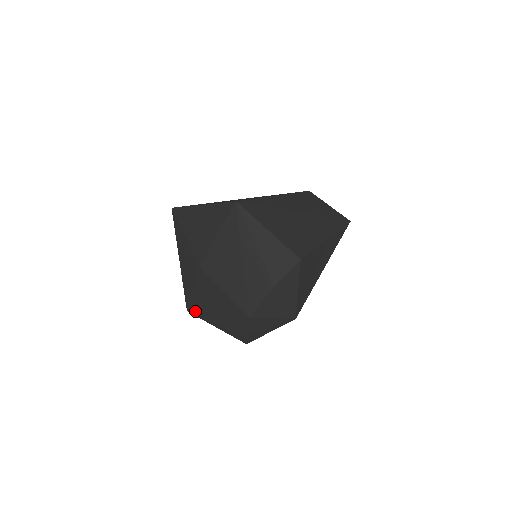
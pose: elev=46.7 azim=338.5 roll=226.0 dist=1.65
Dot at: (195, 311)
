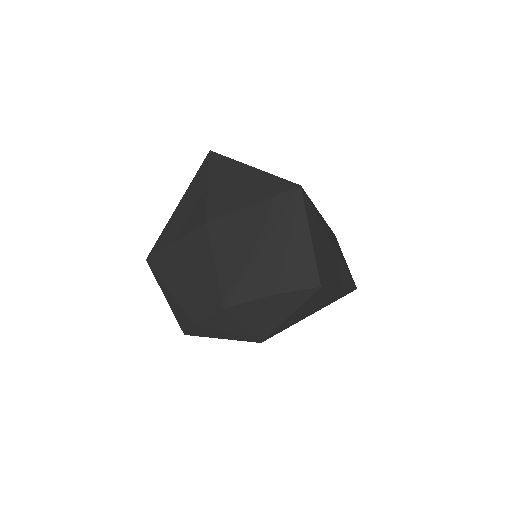
Dot at: (157, 265)
